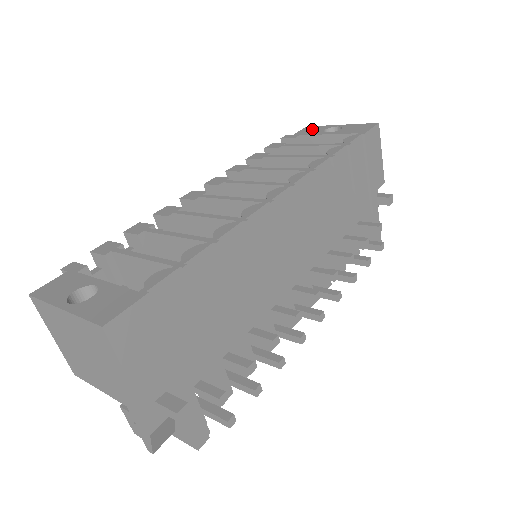
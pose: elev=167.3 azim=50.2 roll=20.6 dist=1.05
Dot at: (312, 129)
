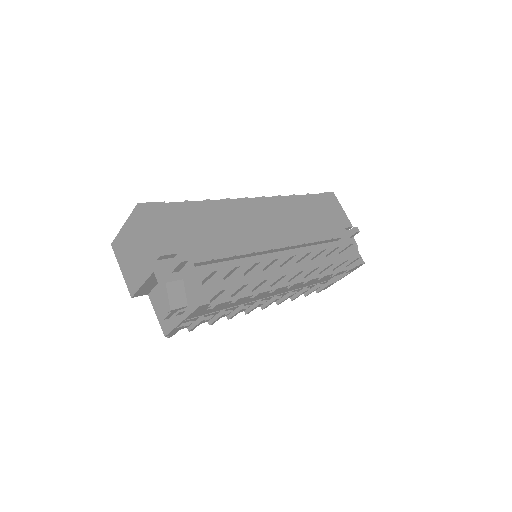
Dot at: occluded
